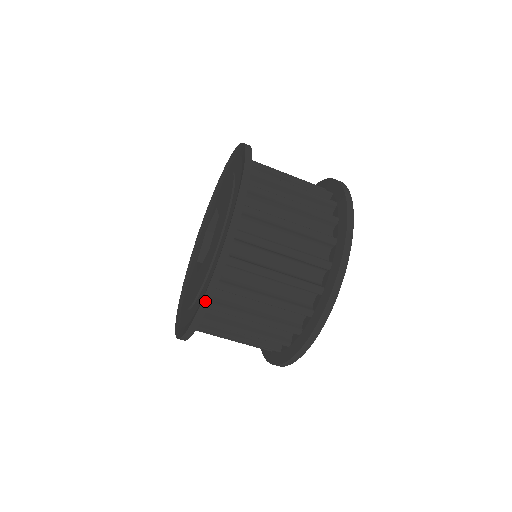
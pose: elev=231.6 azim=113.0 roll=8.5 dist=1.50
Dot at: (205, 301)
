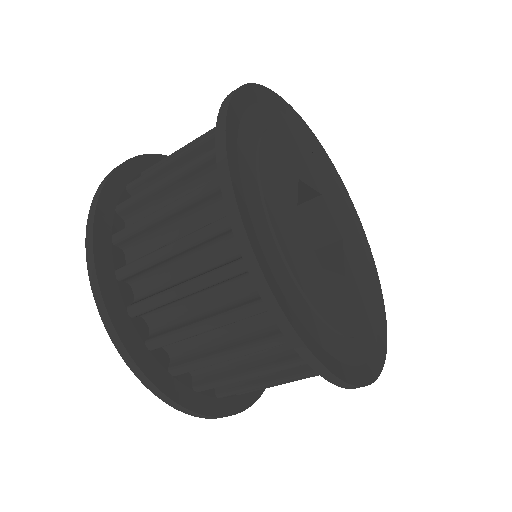
Dot at: (198, 416)
